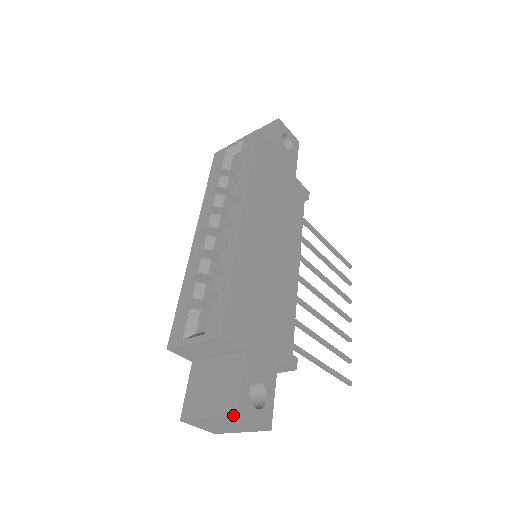
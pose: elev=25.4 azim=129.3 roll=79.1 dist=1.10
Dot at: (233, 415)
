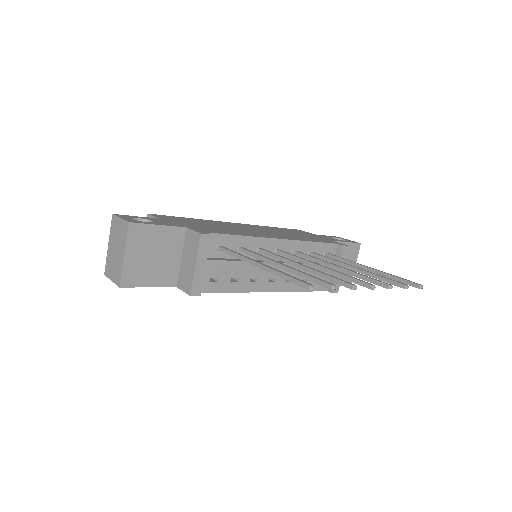
Dot at: (112, 218)
